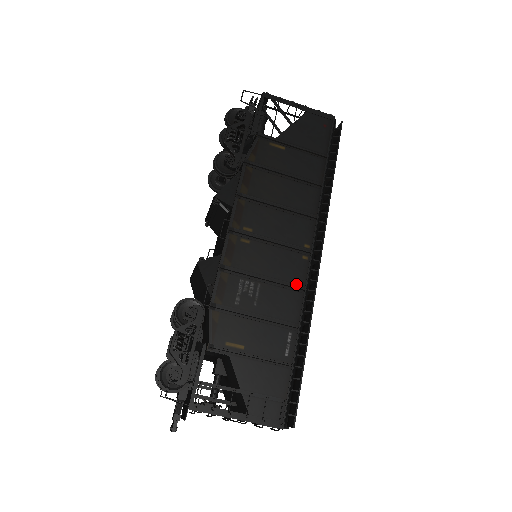
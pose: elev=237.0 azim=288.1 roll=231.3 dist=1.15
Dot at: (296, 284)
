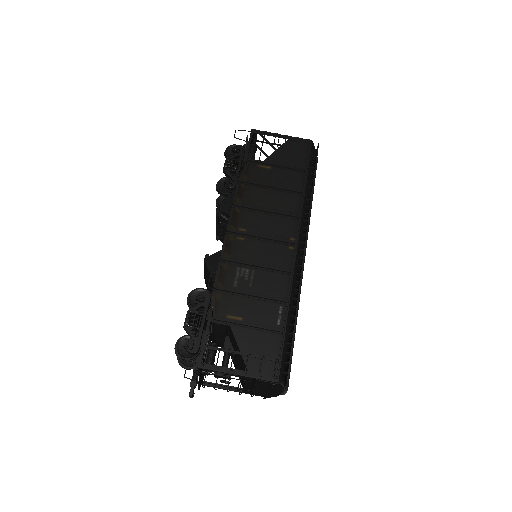
Dot at: (284, 268)
